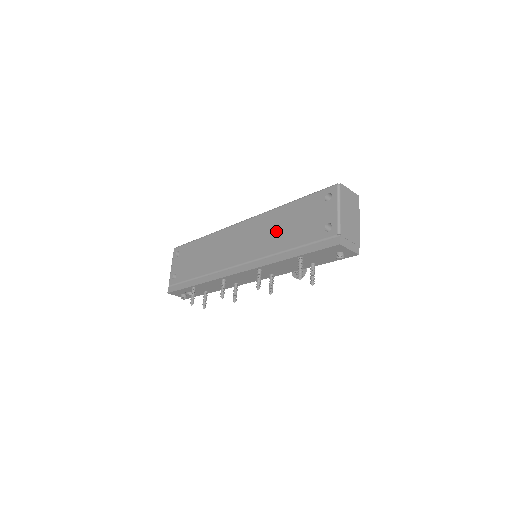
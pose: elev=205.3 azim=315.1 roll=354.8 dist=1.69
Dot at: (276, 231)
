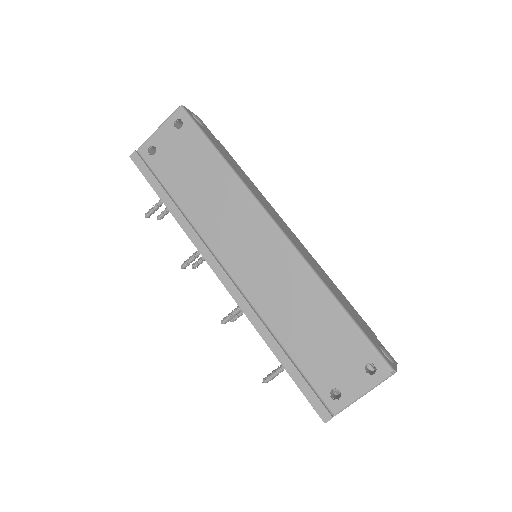
Dot at: (294, 308)
